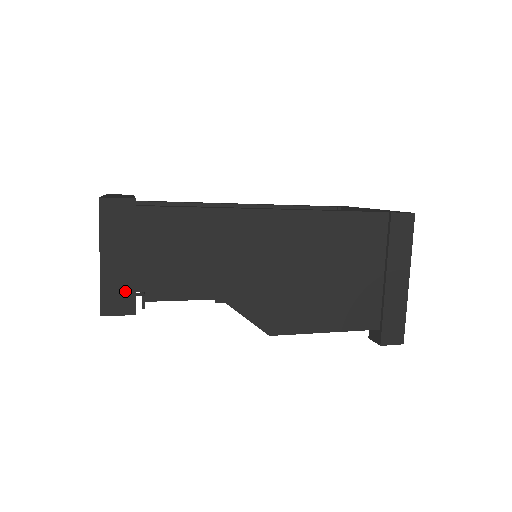
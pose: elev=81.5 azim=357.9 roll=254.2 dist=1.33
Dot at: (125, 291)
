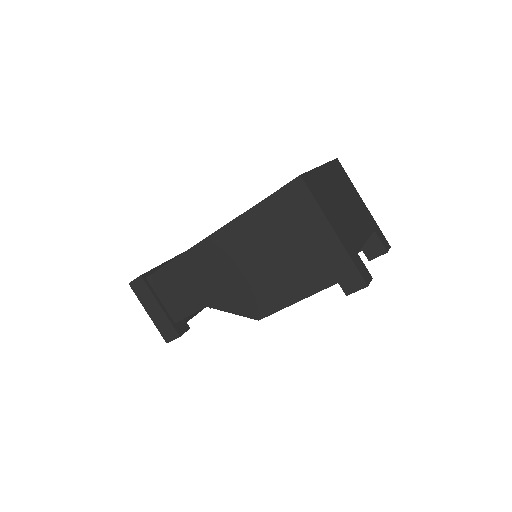
Dot at: (168, 326)
